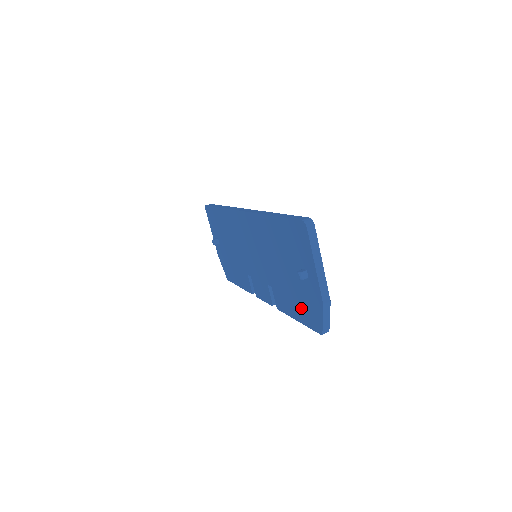
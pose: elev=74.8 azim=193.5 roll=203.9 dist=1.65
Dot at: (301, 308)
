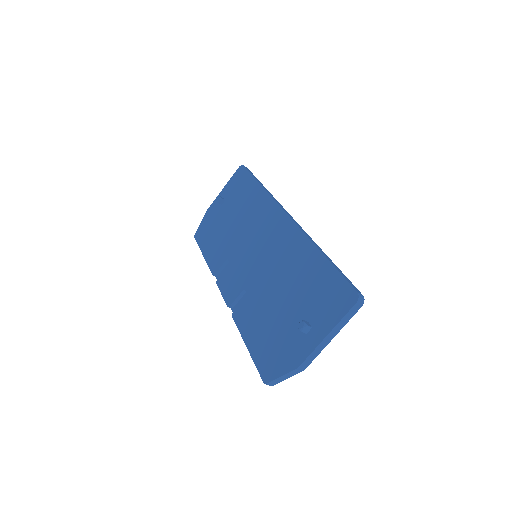
Dot at: (265, 343)
